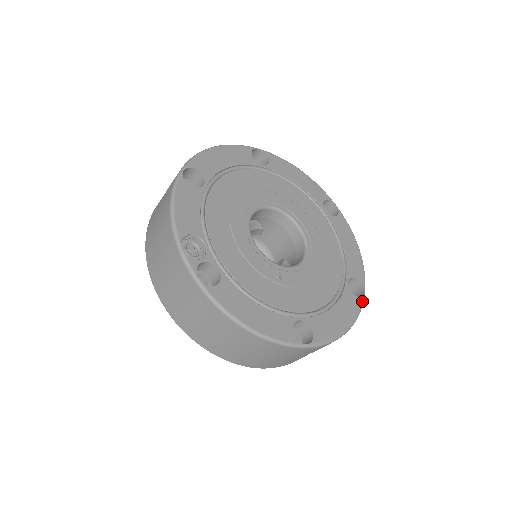
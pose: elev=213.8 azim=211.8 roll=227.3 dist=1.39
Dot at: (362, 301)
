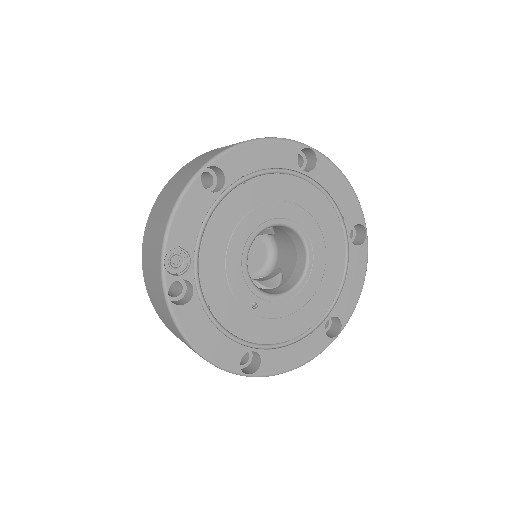
Dot at: (331, 342)
